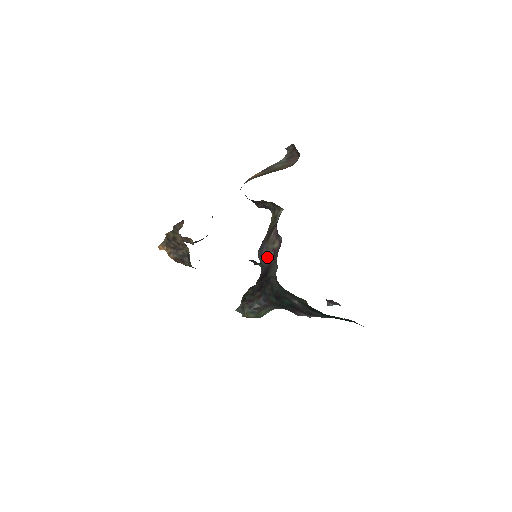
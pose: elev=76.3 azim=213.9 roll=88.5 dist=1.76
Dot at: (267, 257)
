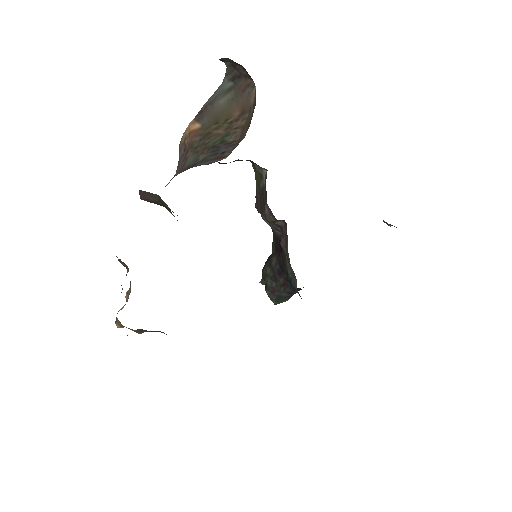
Dot at: occluded
